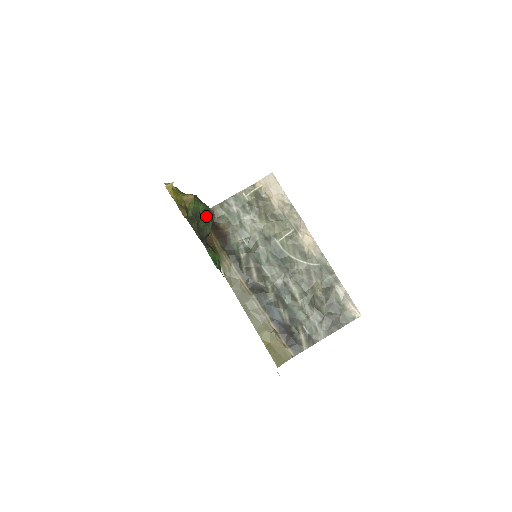
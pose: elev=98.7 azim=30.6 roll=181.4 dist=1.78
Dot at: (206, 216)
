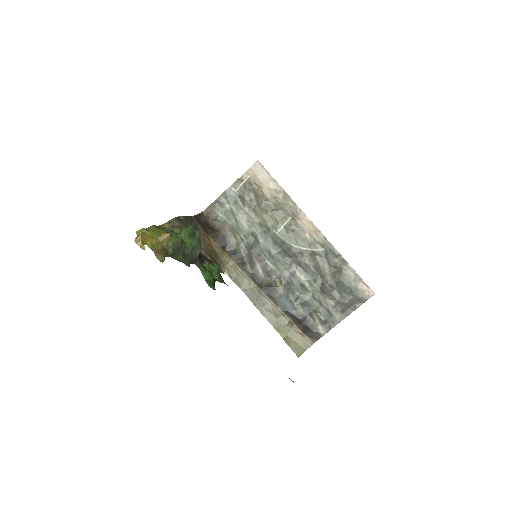
Dot at: (191, 241)
